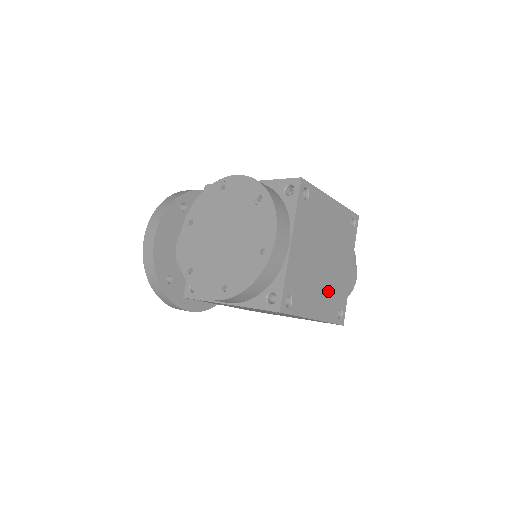
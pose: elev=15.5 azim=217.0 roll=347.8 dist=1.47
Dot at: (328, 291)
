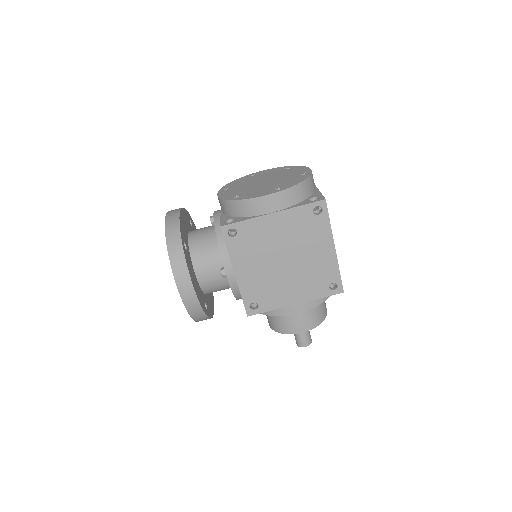
Dot at: occluded
